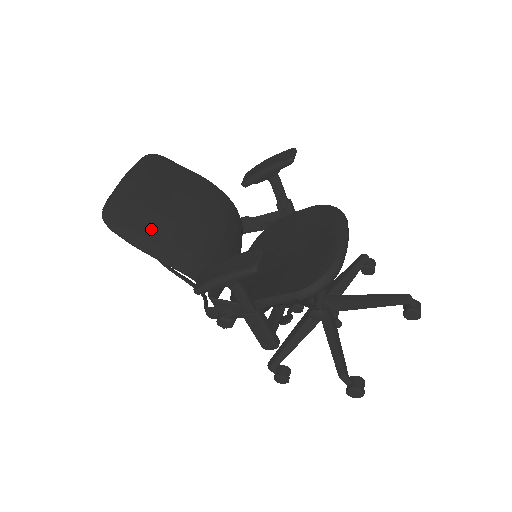
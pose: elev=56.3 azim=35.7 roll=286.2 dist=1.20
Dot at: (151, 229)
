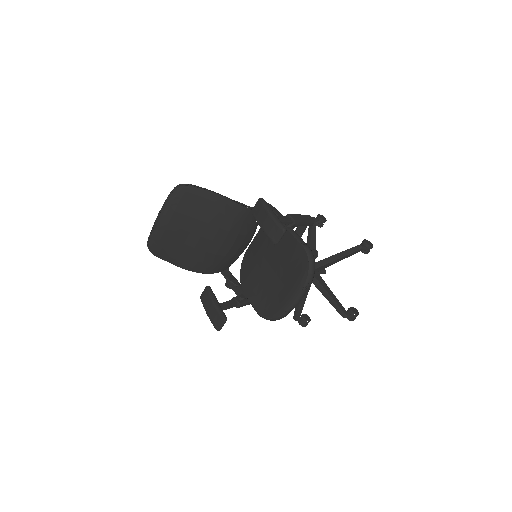
Dot at: (178, 254)
